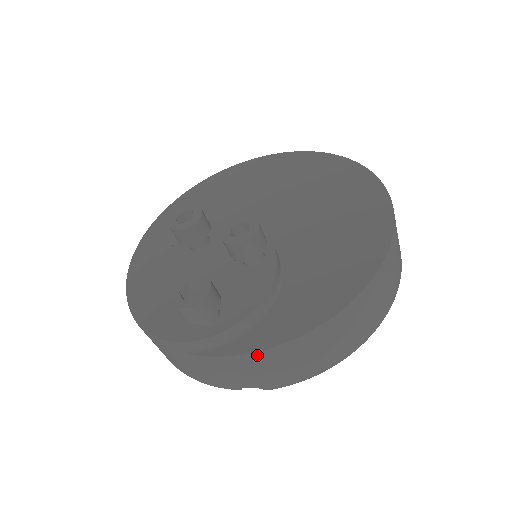
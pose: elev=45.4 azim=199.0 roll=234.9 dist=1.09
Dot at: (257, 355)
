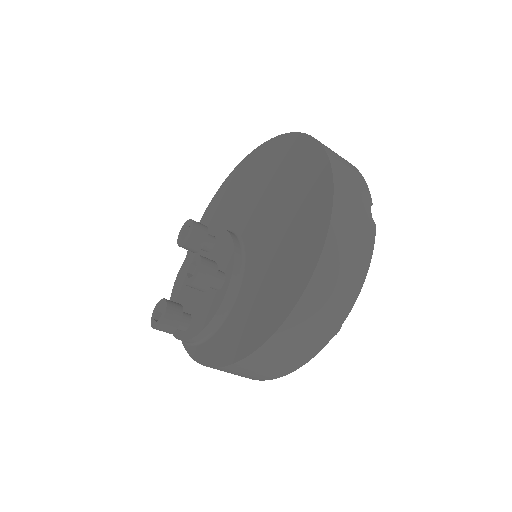
Dot at: occluded
